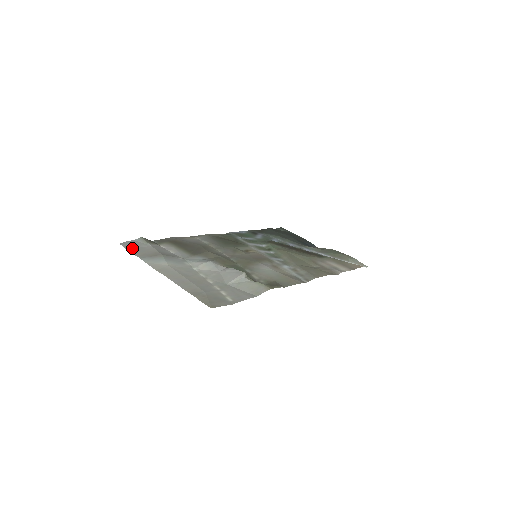
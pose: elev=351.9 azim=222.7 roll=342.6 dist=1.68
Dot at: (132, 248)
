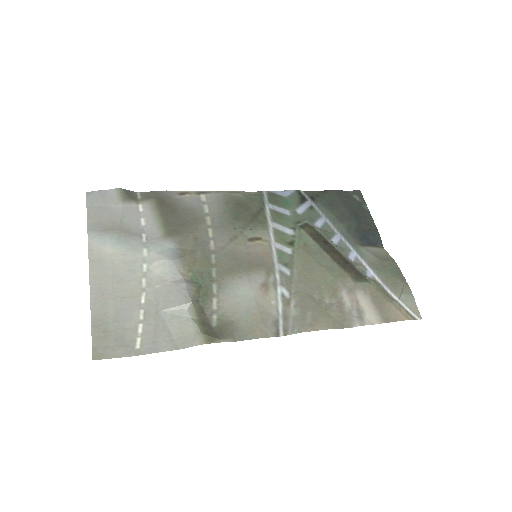
Dot at: (95, 205)
